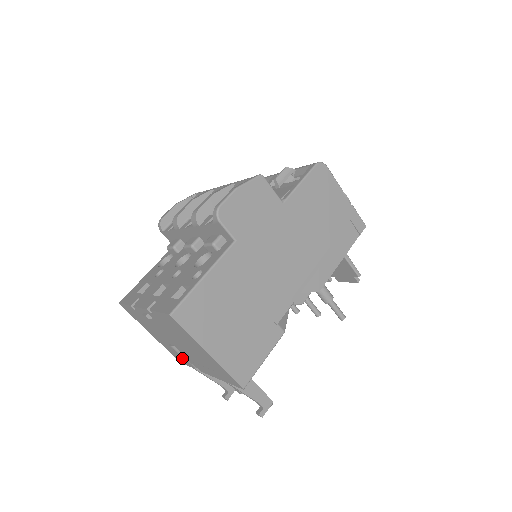
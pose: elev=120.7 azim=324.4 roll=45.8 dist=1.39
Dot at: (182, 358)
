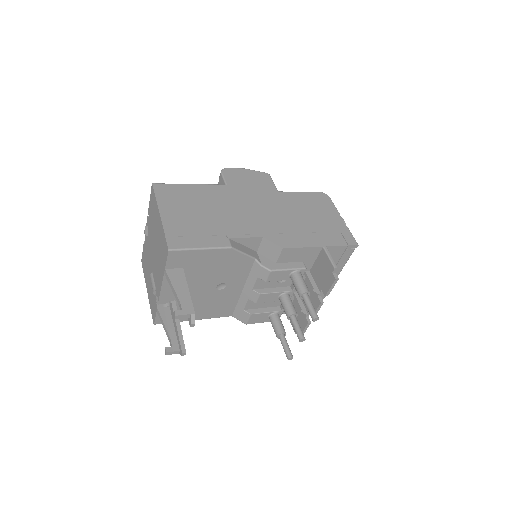
Dot at: (154, 300)
